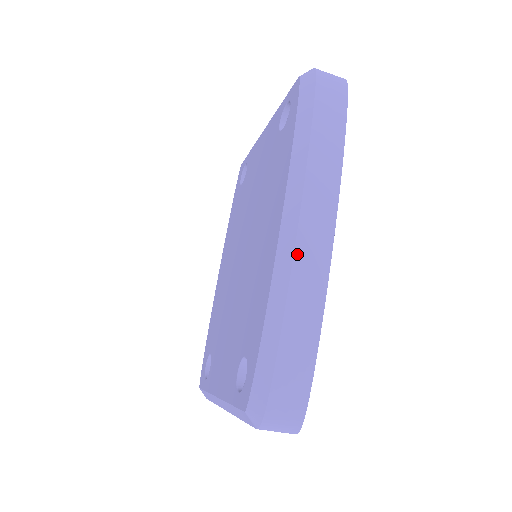
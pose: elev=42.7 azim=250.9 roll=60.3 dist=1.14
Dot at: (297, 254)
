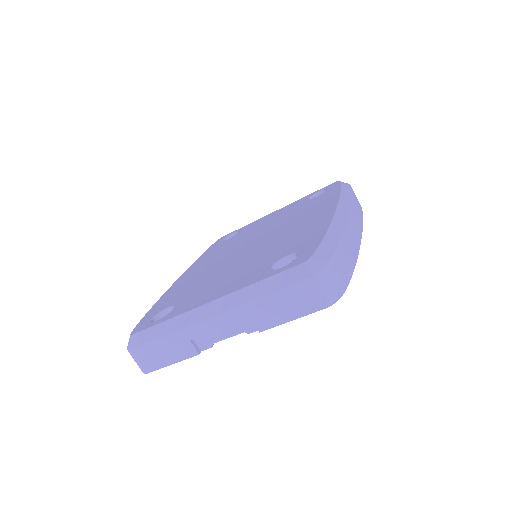
Dot at: (350, 219)
